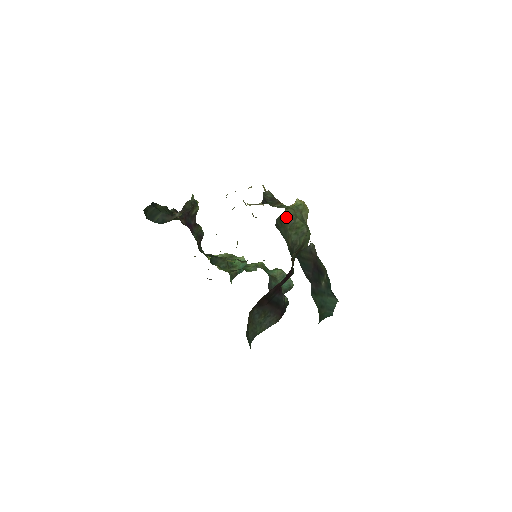
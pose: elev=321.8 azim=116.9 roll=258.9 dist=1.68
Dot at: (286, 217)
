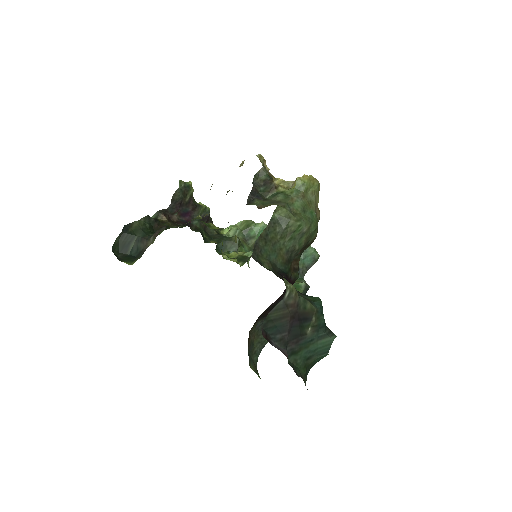
Dot at: (274, 226)
